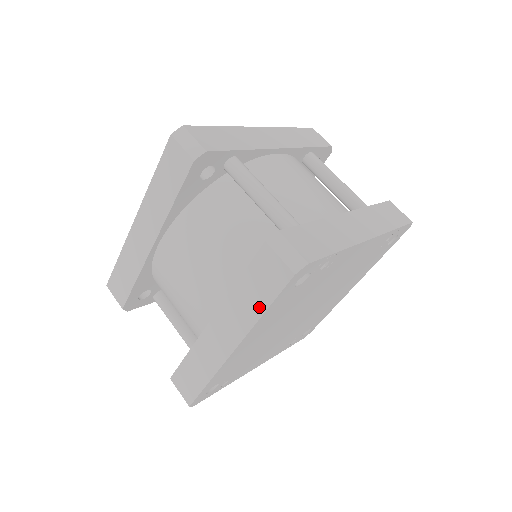
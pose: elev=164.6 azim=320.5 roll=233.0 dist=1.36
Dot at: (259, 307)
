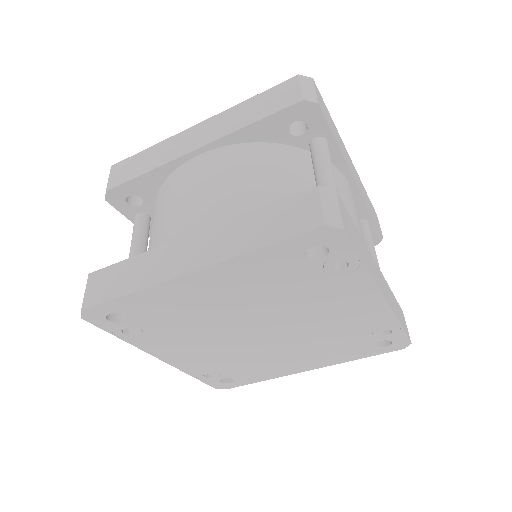
Dot at: (257, 241)
